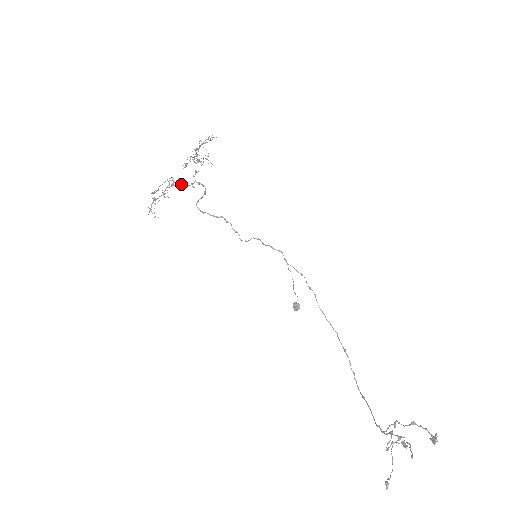
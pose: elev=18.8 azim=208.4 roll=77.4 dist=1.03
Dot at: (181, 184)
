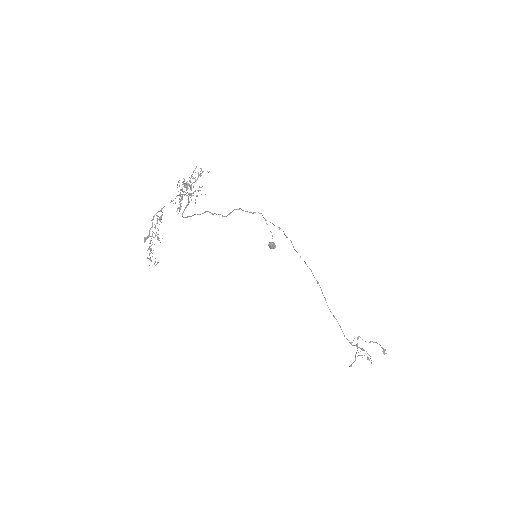
Dot at: (164, 206)
